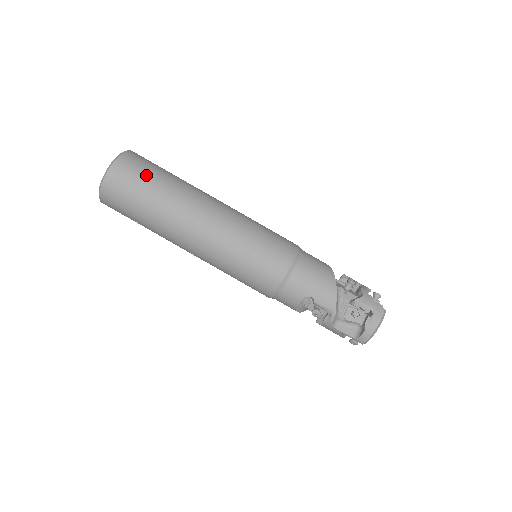
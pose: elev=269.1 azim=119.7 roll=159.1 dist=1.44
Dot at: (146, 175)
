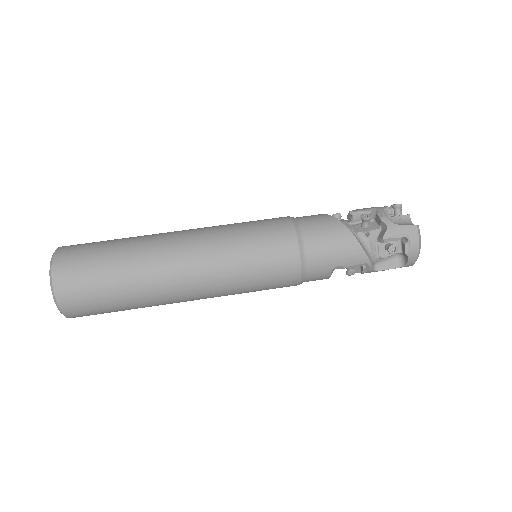
Dot at: (94, 273)
